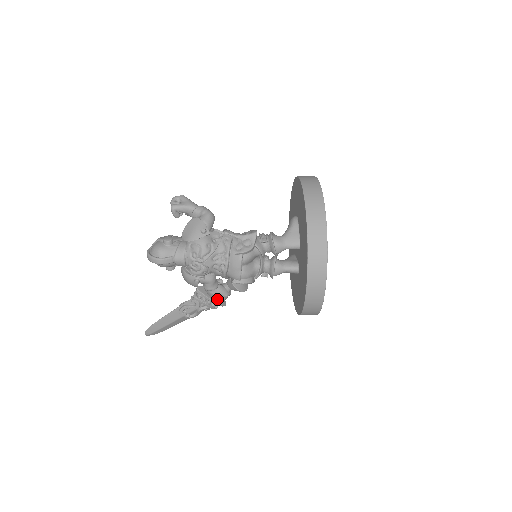
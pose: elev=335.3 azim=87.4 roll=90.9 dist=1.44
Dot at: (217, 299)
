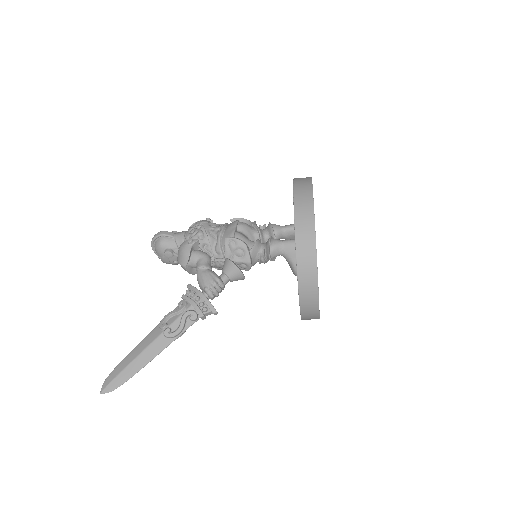
Dot at: (207, 282)
